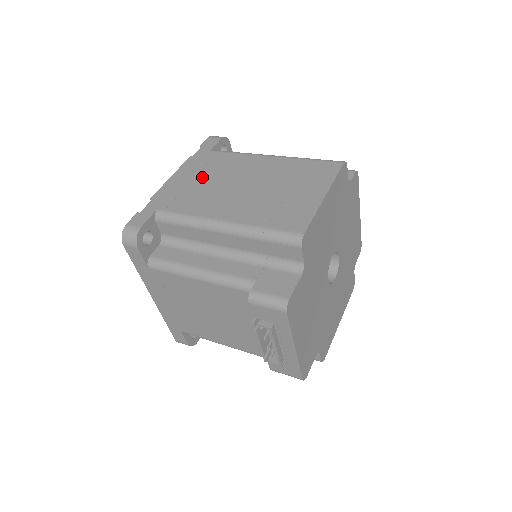
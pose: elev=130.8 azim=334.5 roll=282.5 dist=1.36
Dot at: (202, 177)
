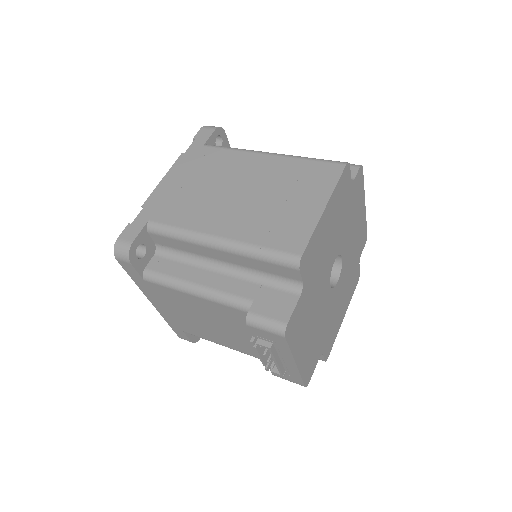
Dot at: (195, 180)
